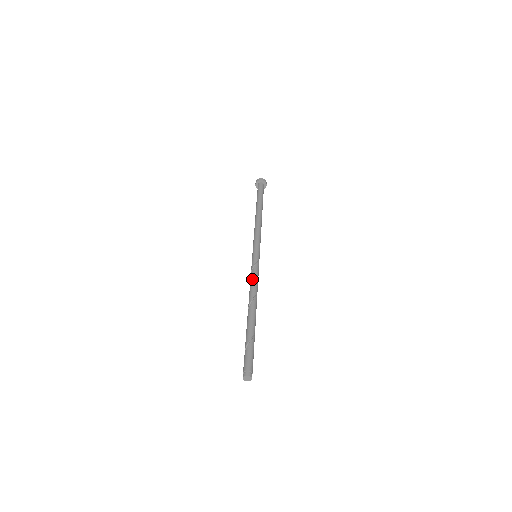
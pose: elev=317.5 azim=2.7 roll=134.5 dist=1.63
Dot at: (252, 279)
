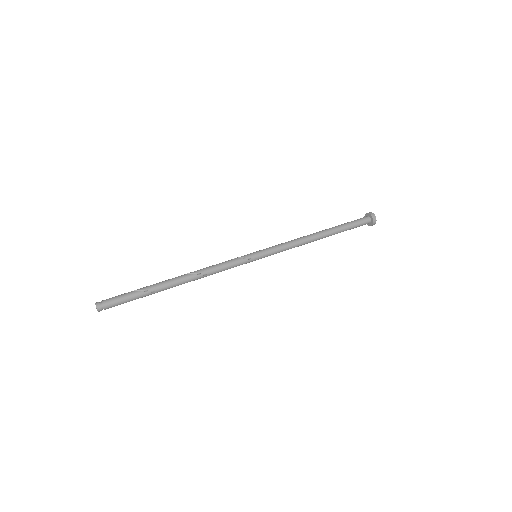
Dot at: occluded
